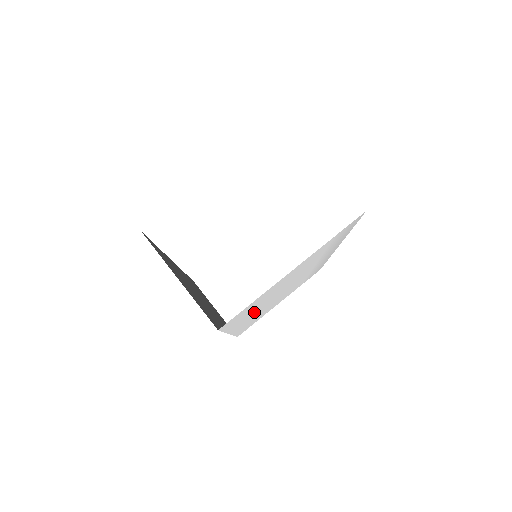
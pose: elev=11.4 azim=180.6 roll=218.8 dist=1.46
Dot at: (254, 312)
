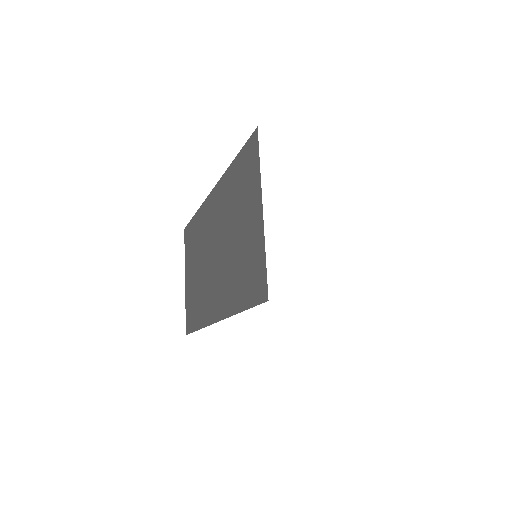
Dot at: occluded
